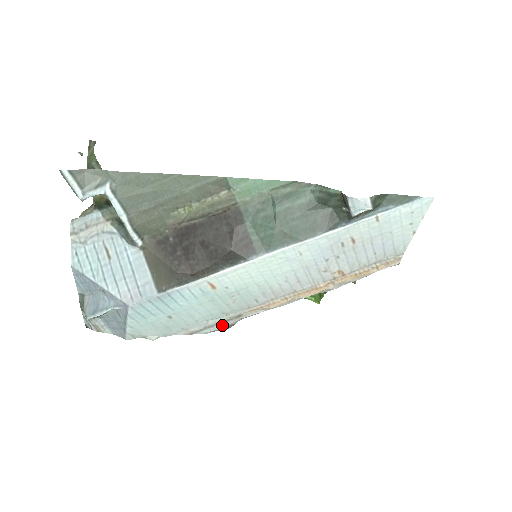
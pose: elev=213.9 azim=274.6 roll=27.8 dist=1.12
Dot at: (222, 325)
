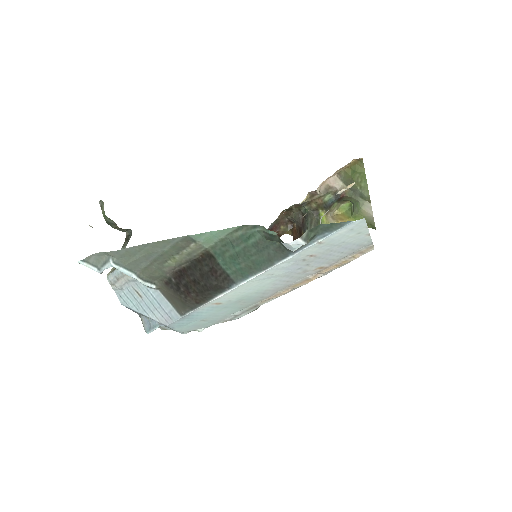
Dot at: (247, 312)
